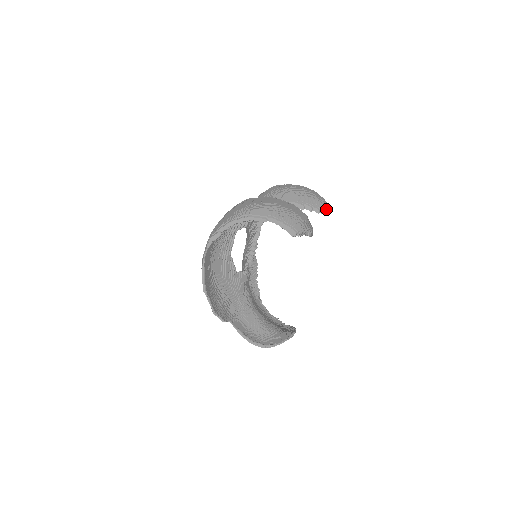
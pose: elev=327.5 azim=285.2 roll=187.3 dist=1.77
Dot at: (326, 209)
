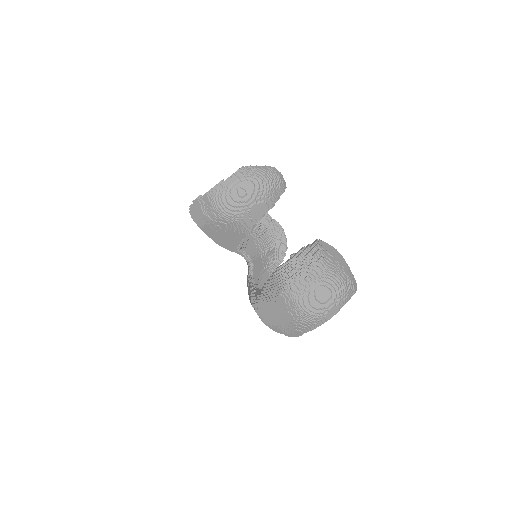
Dot at: occluded
